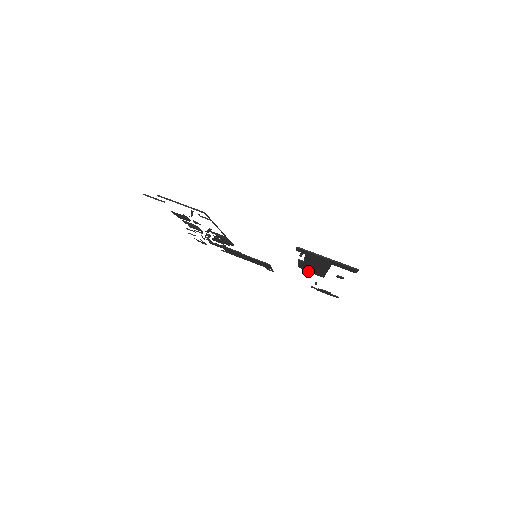
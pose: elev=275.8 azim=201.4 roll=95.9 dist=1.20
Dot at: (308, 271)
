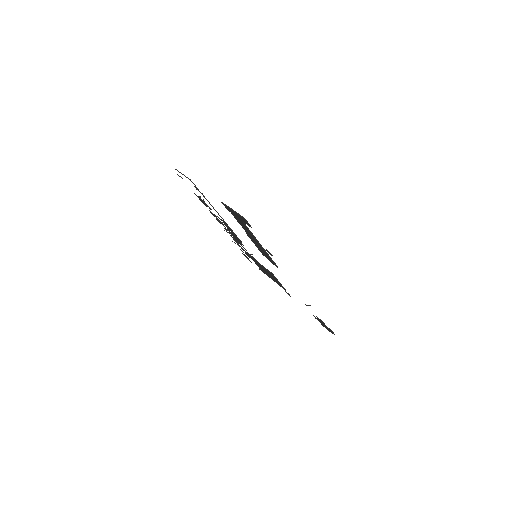
Dot at: (269, 260)
